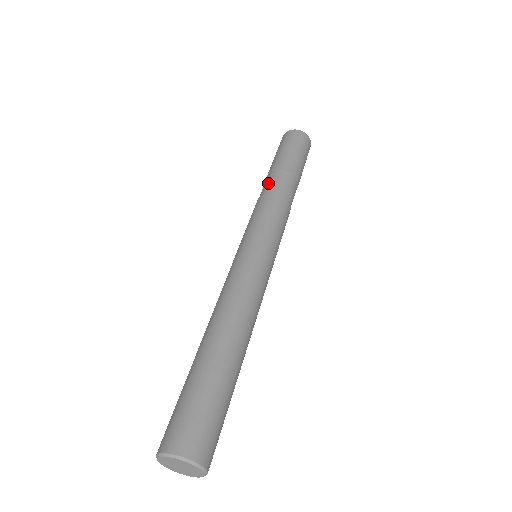
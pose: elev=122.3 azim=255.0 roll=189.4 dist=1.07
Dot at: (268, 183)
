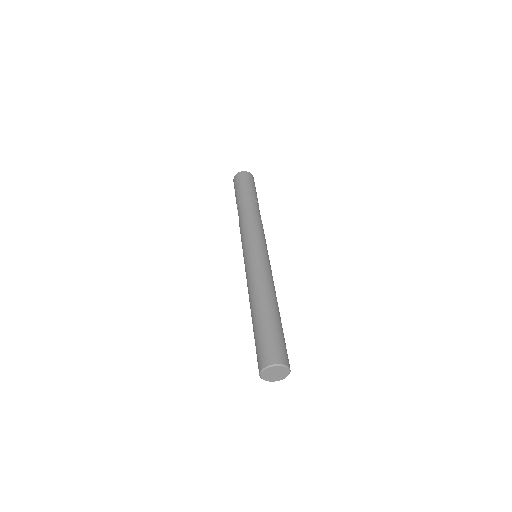
Dot at: (242, 210)
